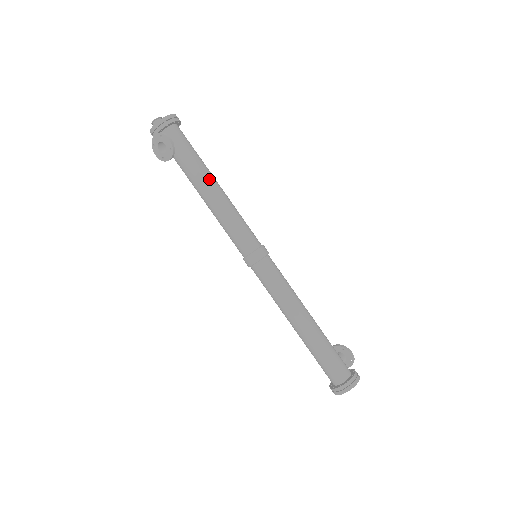
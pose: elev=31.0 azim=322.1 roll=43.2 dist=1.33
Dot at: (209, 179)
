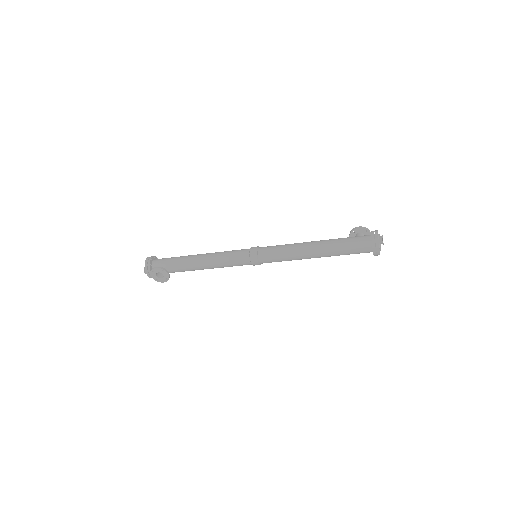
Dot at: (193, 258)
